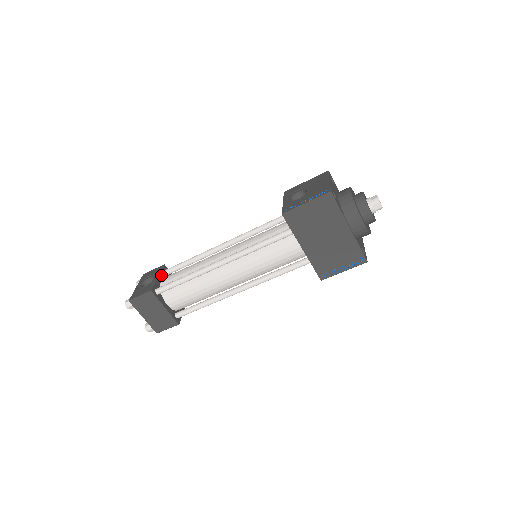
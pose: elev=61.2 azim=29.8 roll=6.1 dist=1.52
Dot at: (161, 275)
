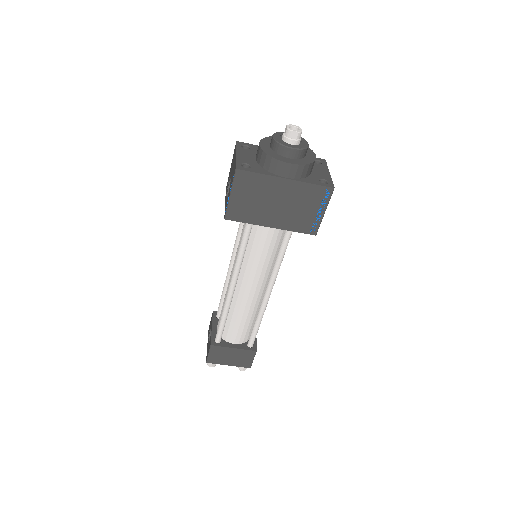
Dot at: (214, 323)
